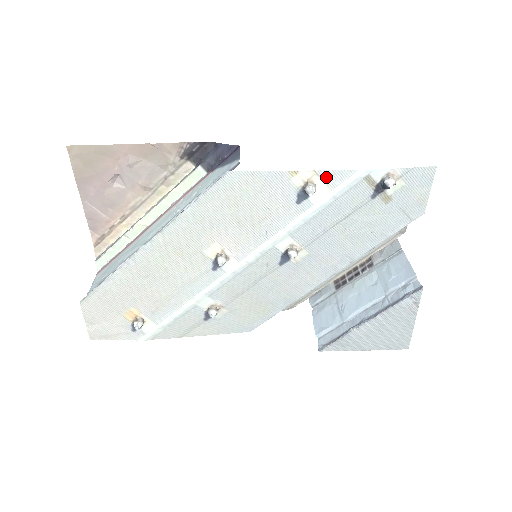
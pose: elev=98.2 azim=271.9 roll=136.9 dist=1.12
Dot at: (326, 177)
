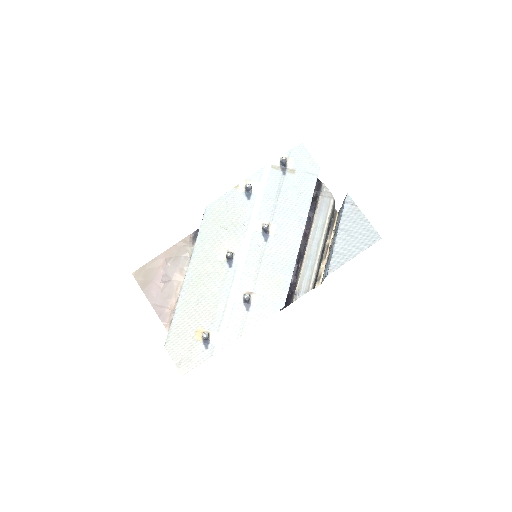
Dot at: (253, 179)
